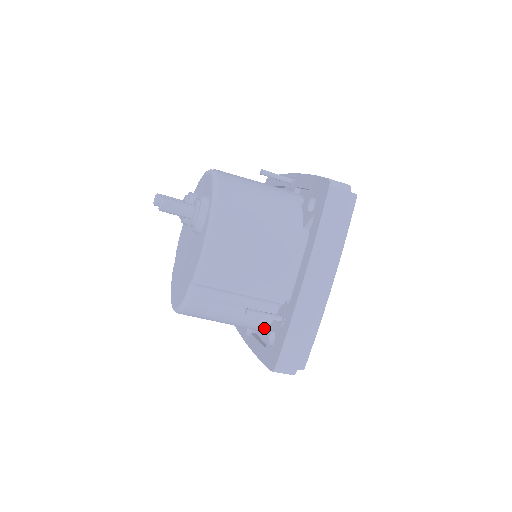
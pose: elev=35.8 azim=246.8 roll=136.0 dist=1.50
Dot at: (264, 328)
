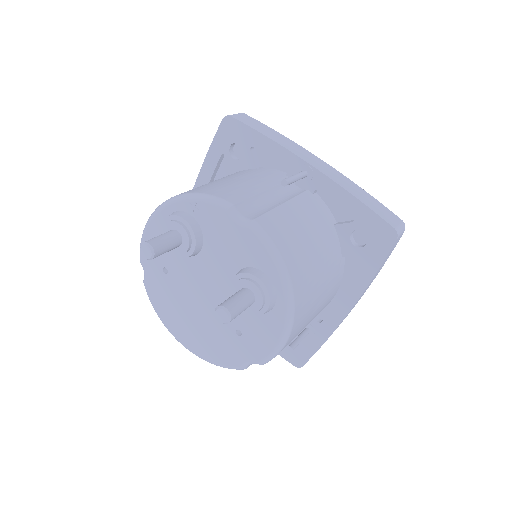
Dot at: occluded
